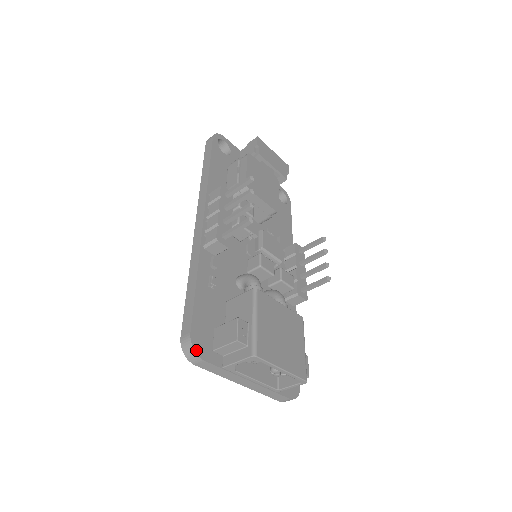
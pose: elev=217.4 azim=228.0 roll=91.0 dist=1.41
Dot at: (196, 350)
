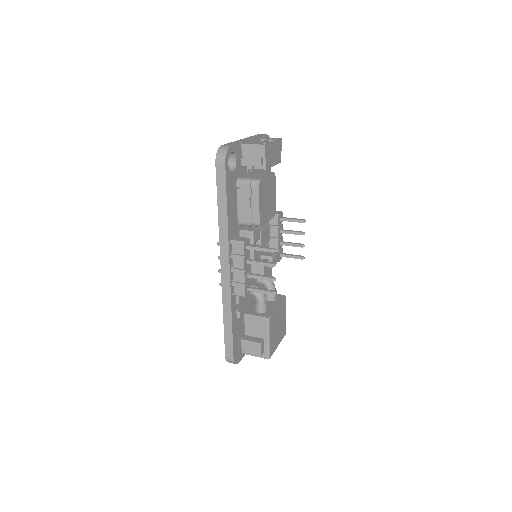
Dot at: (236, 363)
